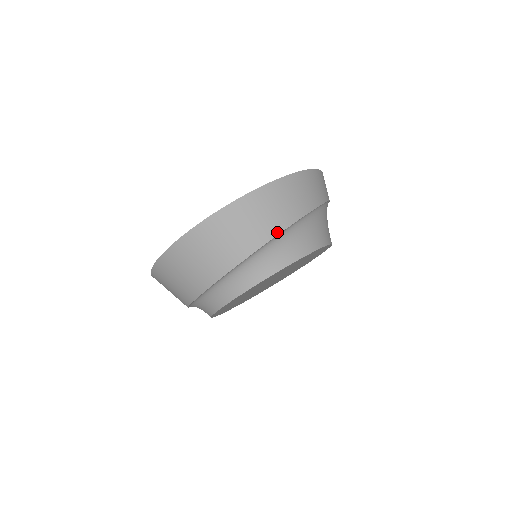
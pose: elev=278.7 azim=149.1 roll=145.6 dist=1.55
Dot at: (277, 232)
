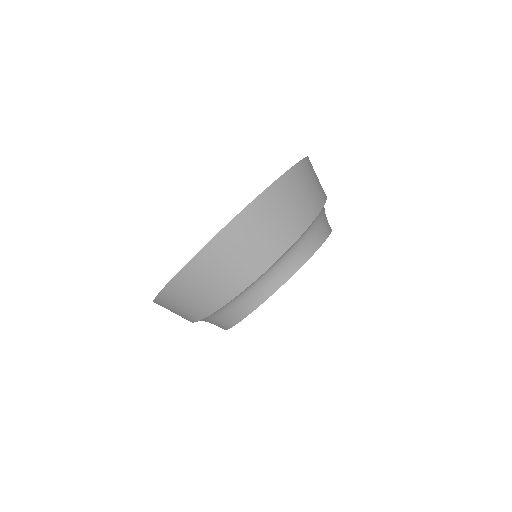
Dot at: (325, 196)
